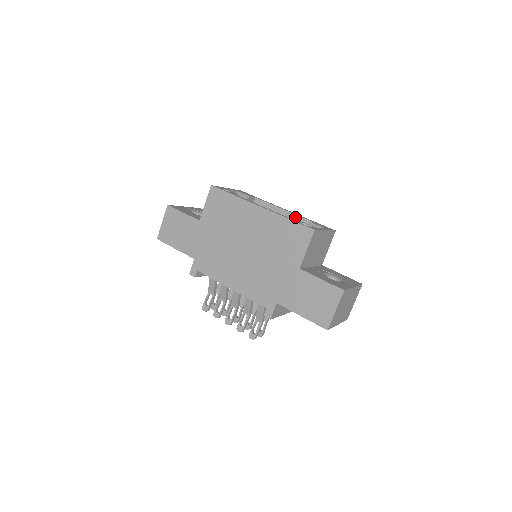
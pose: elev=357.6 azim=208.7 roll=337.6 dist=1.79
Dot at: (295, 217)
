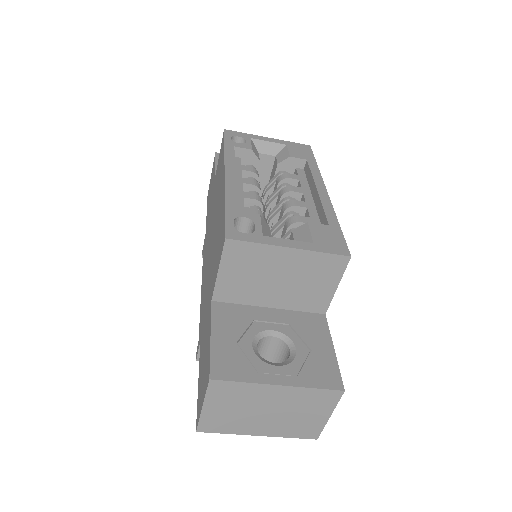
Dot at: (320, 208)
